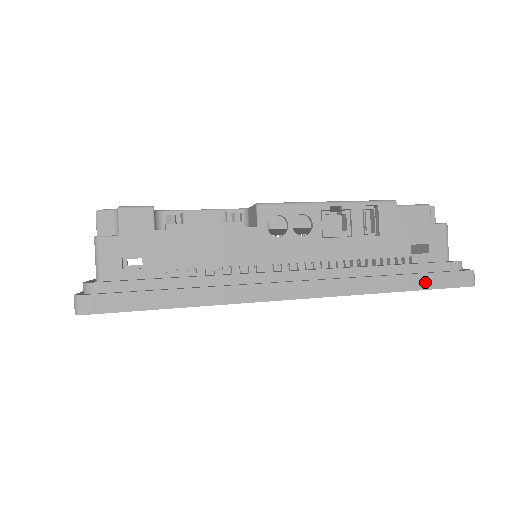
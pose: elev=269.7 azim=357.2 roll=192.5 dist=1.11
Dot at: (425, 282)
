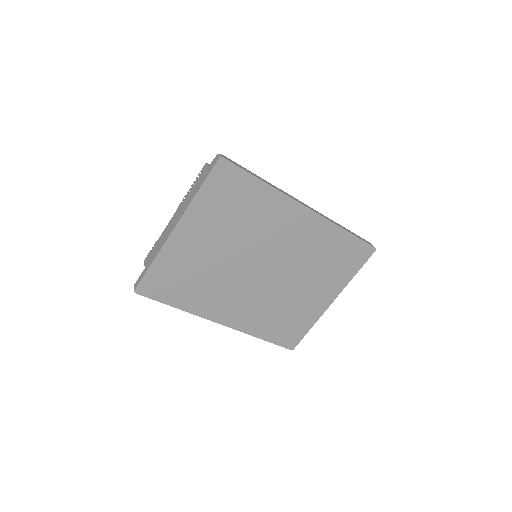
Dot at: (356, 235)
